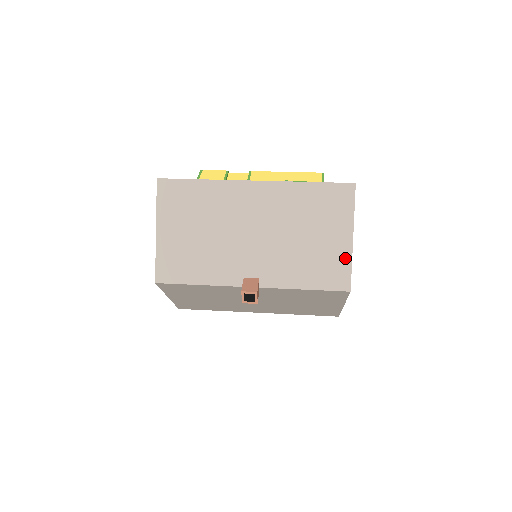
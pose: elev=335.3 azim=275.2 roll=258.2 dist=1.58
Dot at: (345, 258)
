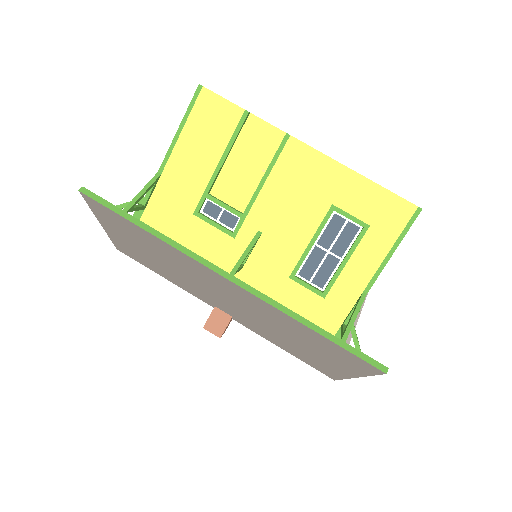
Dot at: (338, 374)
